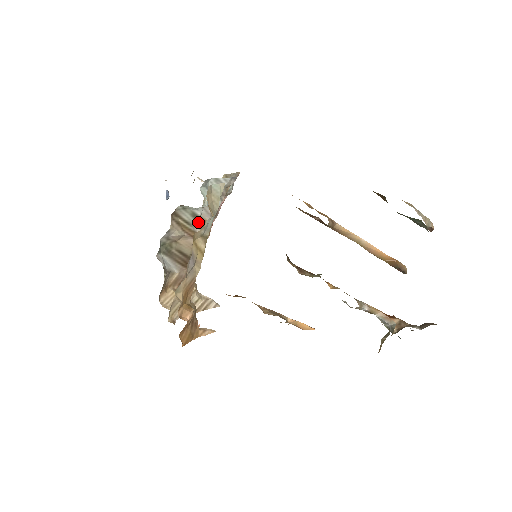
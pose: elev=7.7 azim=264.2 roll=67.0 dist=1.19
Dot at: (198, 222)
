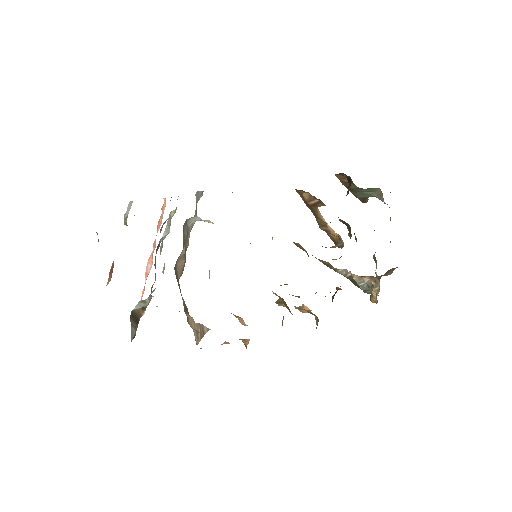
Dot at: occluded
